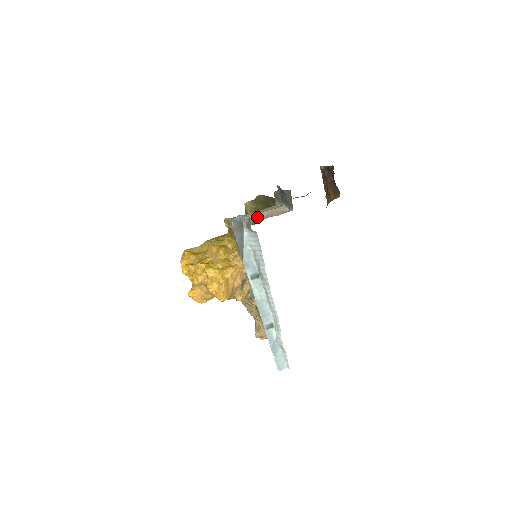
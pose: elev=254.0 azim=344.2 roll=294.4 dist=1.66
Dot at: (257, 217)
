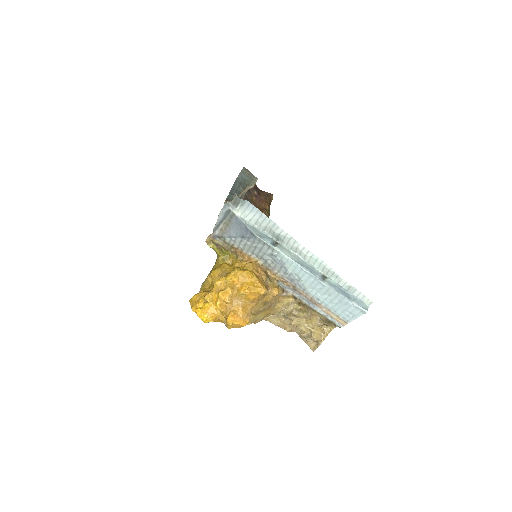
Dot at: occluded
